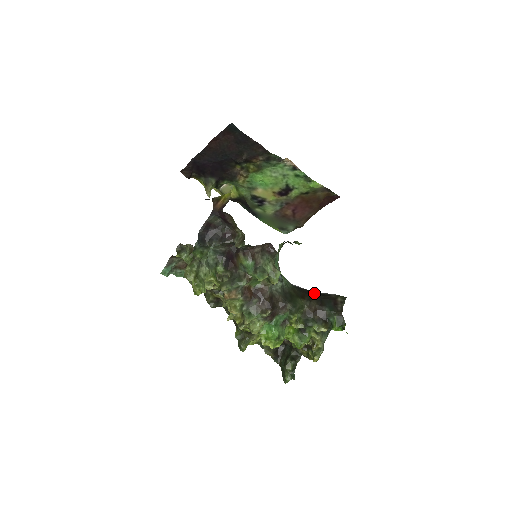
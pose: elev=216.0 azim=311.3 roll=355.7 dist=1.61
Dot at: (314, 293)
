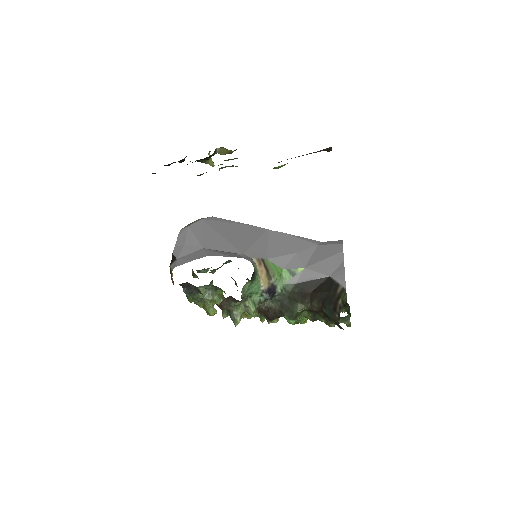
Dot at: (323, 283)
